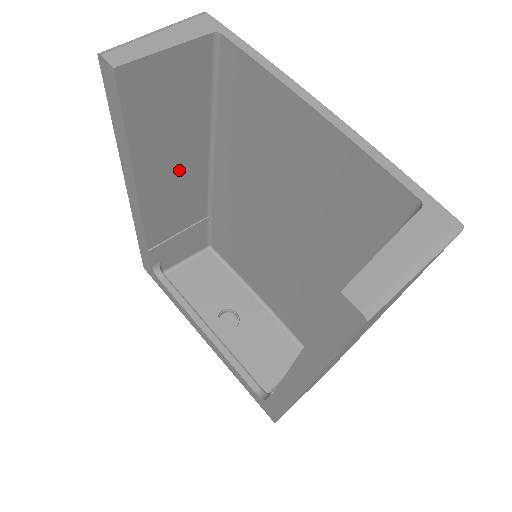
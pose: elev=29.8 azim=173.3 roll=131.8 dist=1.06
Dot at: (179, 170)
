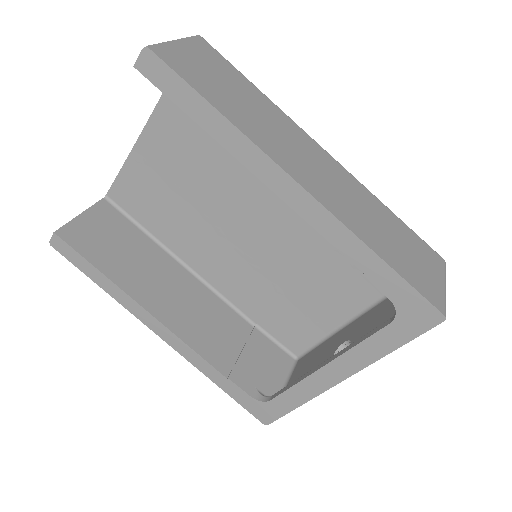
Dot at: (173, 289)
